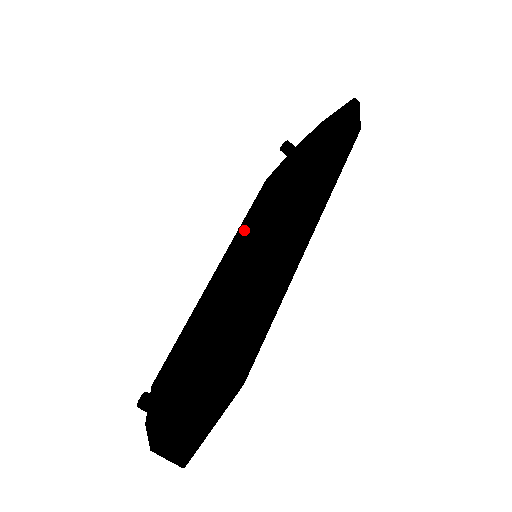
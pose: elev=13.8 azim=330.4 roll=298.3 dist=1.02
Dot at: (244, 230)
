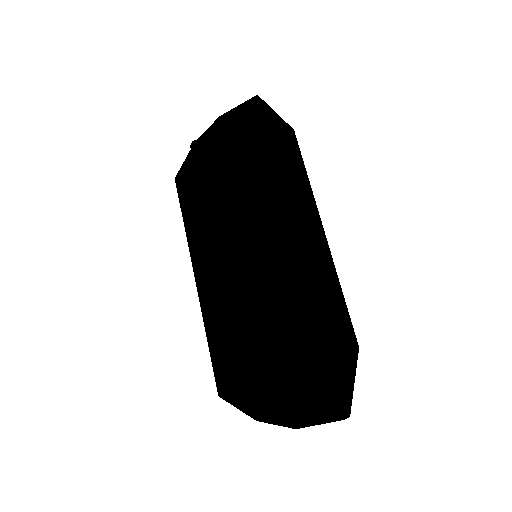
Dot at: (202, 235)
